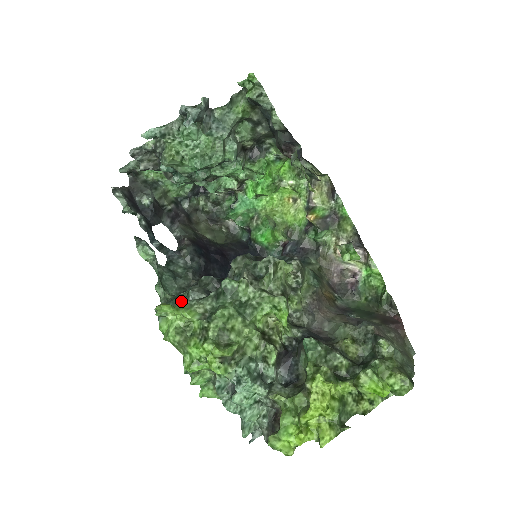
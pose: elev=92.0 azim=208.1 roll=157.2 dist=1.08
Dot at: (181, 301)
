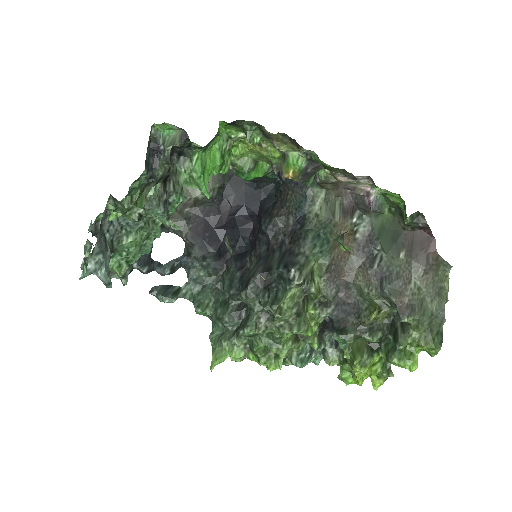
Dot at: (223, 345)
